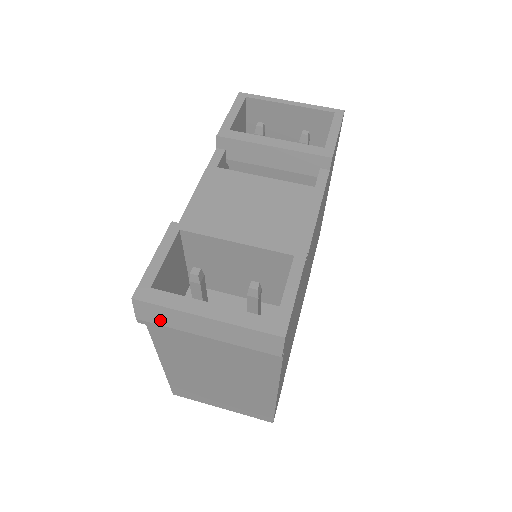
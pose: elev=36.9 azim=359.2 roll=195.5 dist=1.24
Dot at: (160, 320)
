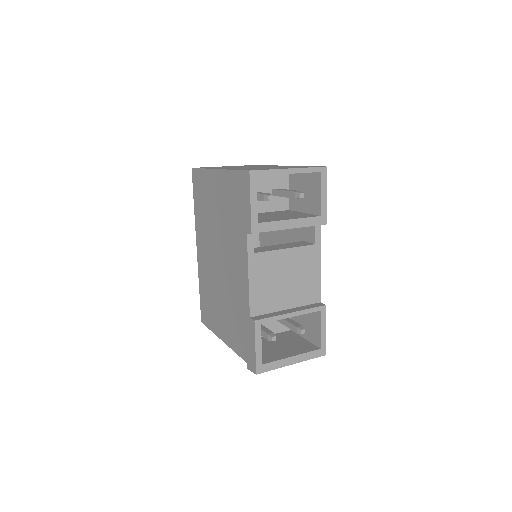
Dot at: occluded
